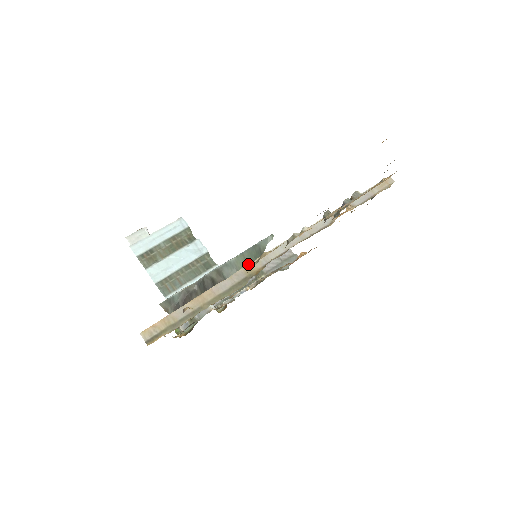
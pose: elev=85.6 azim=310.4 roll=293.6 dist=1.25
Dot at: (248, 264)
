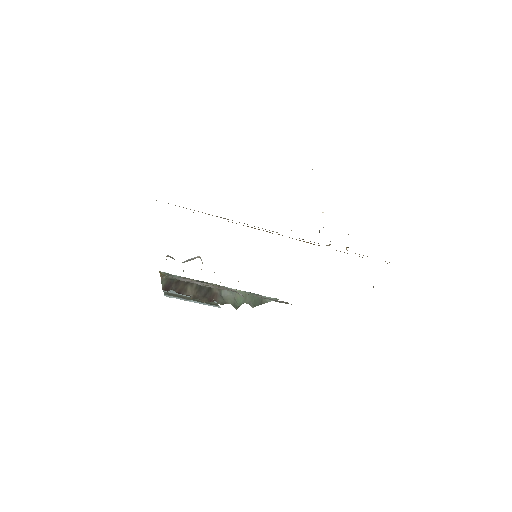
Dot at: occluded
